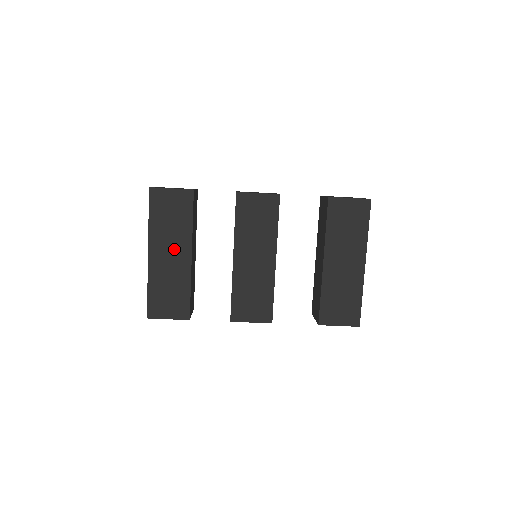
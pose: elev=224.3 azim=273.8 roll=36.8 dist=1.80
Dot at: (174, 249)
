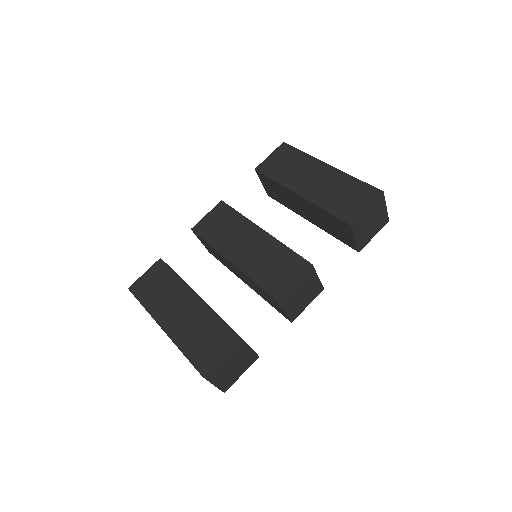
Dot at: (179, 304)
